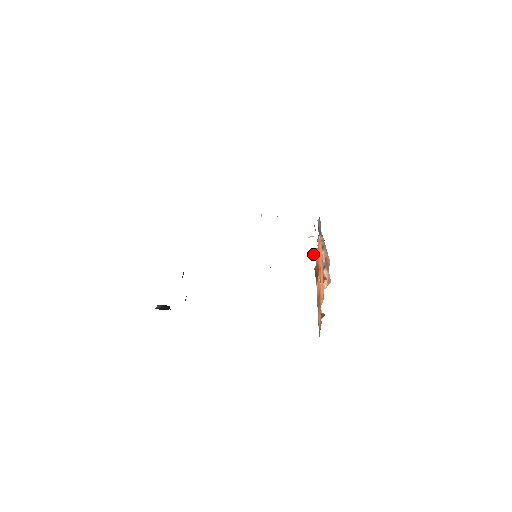
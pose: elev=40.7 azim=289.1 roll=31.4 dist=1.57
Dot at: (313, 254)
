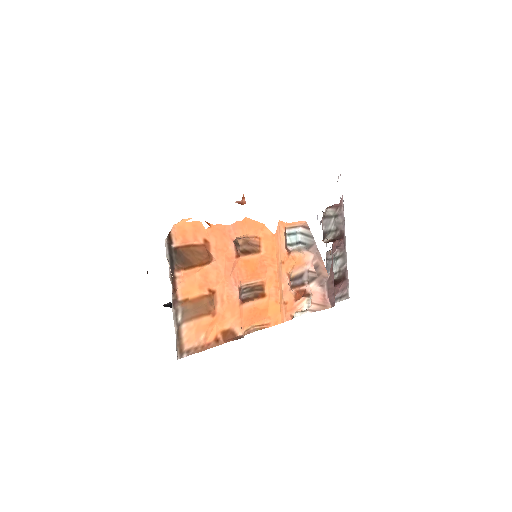
Dot at: (238, 240)
